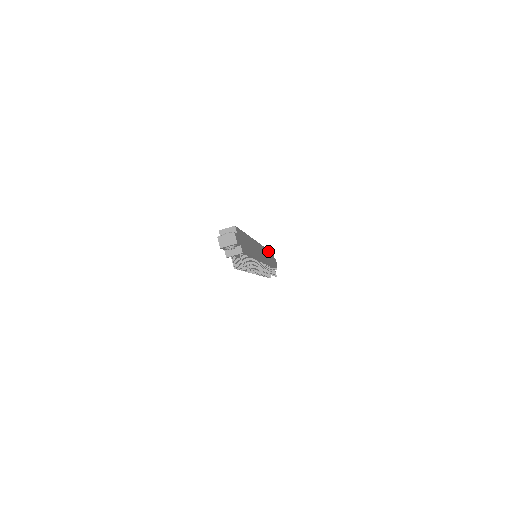
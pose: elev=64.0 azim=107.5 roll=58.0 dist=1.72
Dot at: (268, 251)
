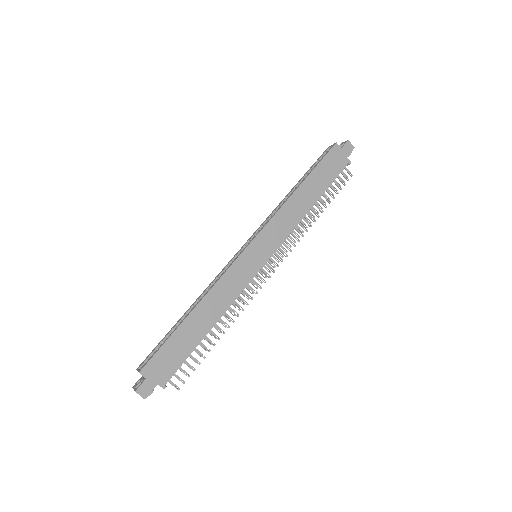
Dot at: (301, 186)
